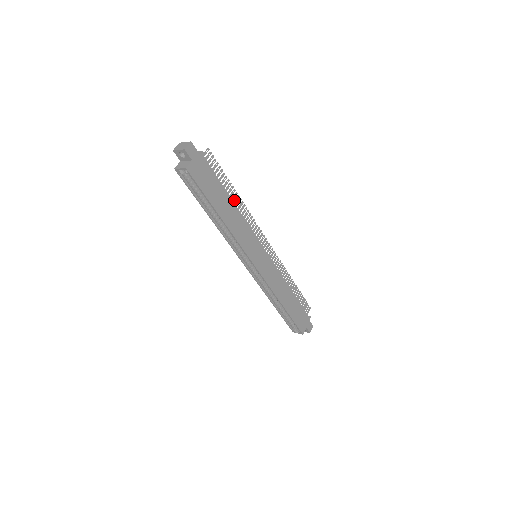
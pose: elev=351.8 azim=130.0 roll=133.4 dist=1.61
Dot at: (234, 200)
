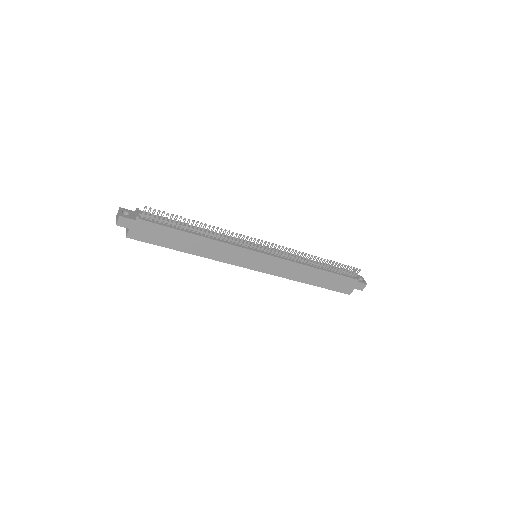
Dot at: (201, 229)
